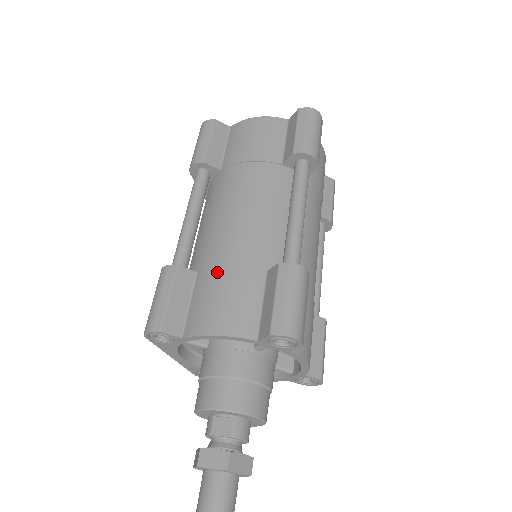
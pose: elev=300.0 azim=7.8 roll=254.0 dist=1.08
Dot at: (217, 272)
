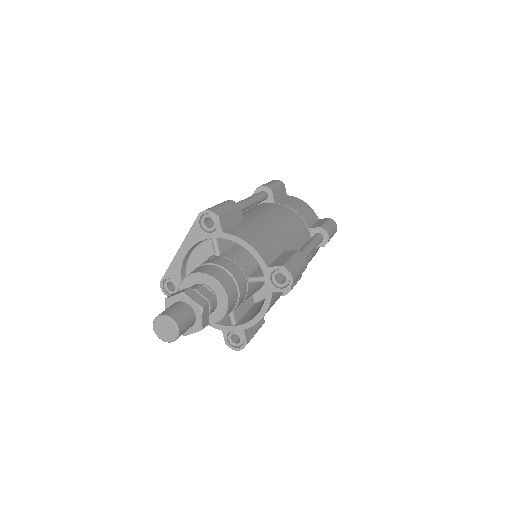
Dot at: (260, 227)
